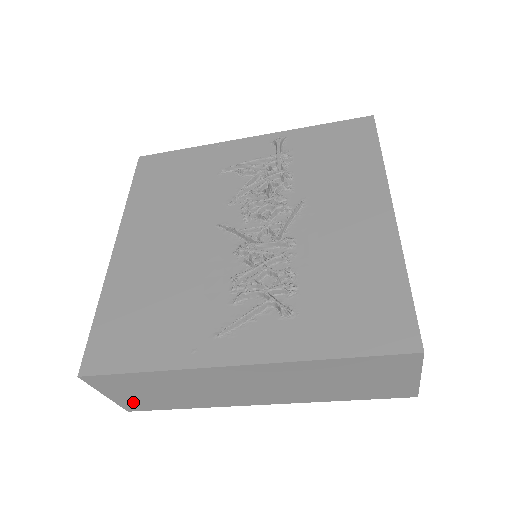
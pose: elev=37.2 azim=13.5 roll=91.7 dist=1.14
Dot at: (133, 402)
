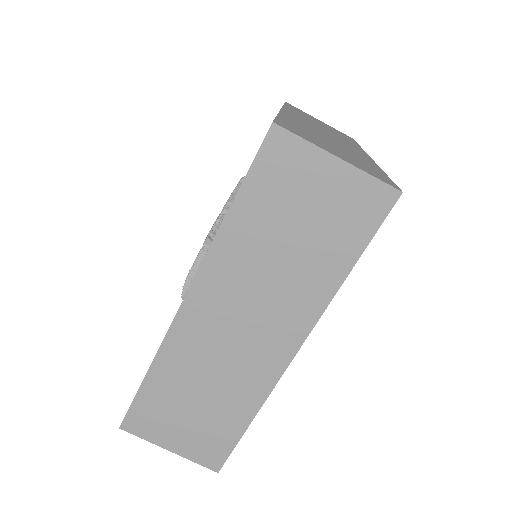
Dot at: (200, 447)
